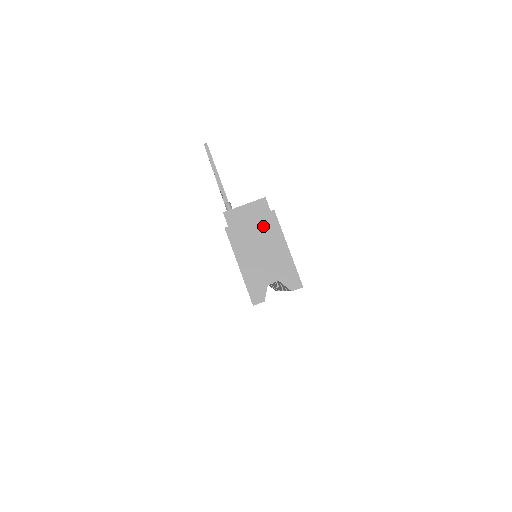
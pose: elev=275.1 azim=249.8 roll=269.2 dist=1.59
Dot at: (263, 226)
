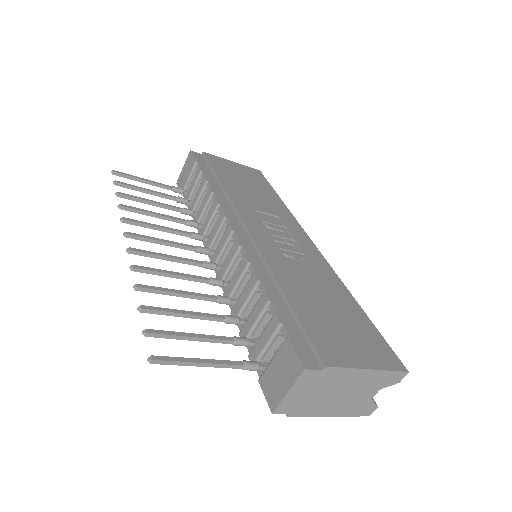
Dot at: (326, 384)
